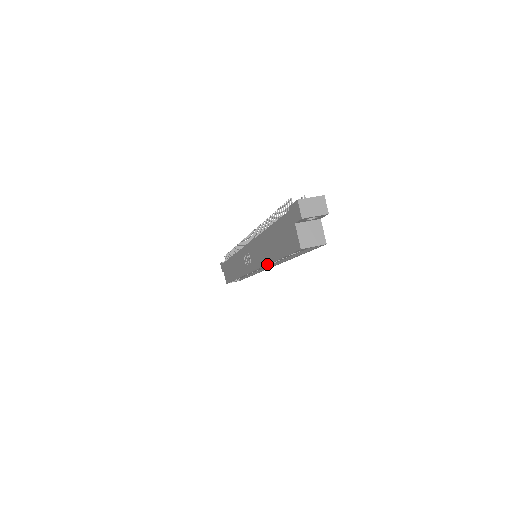
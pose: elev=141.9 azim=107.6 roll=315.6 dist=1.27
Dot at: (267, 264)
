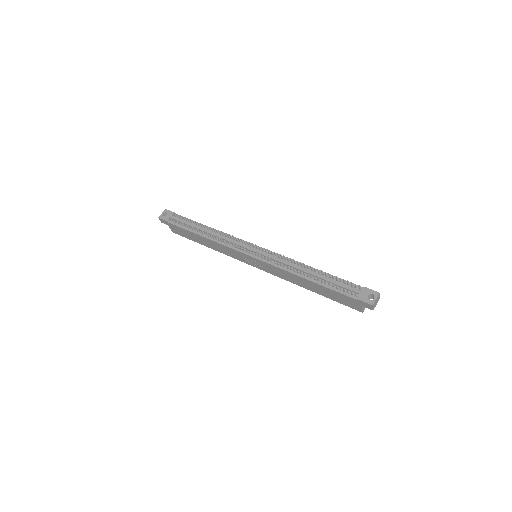
Dot at: occluded
